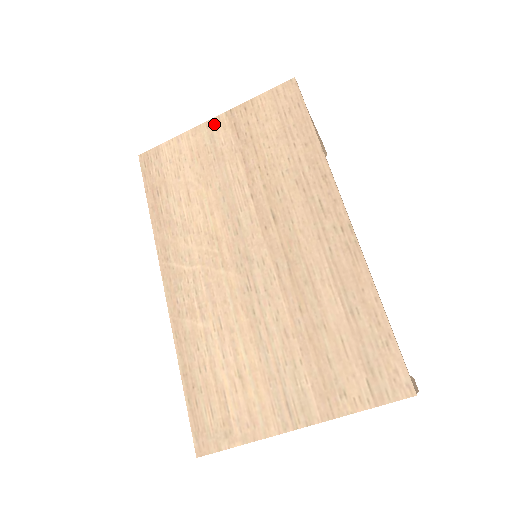
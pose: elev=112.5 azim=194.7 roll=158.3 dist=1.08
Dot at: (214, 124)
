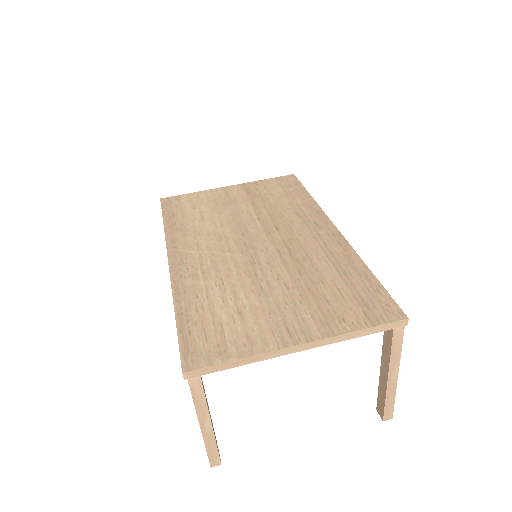
Dot at: (229, 188)
